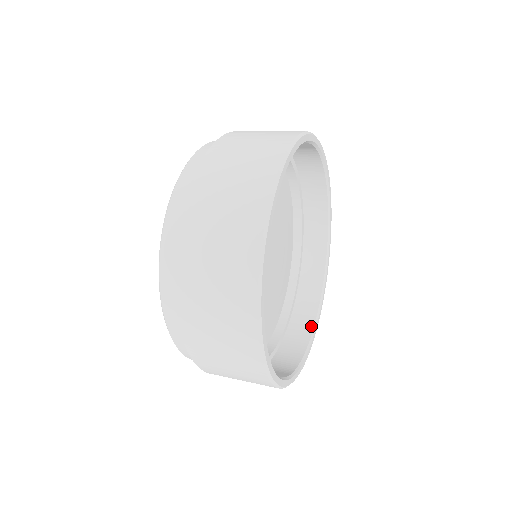
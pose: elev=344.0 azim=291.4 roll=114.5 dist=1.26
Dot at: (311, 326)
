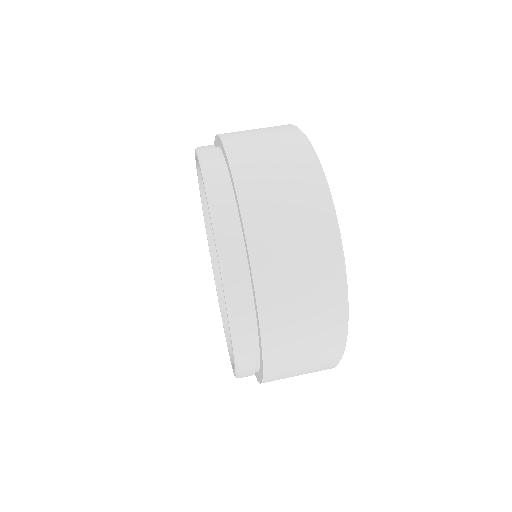
Dot at: occluded
